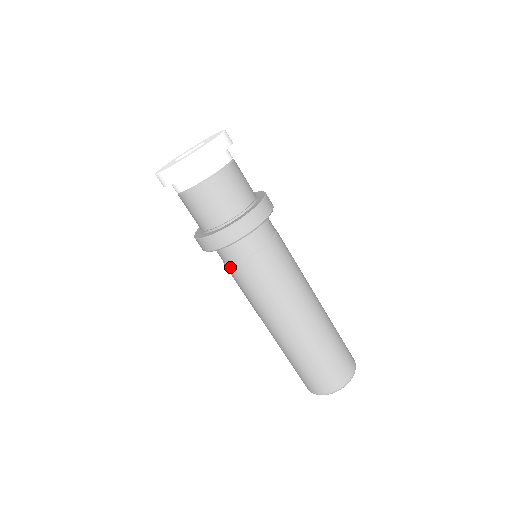
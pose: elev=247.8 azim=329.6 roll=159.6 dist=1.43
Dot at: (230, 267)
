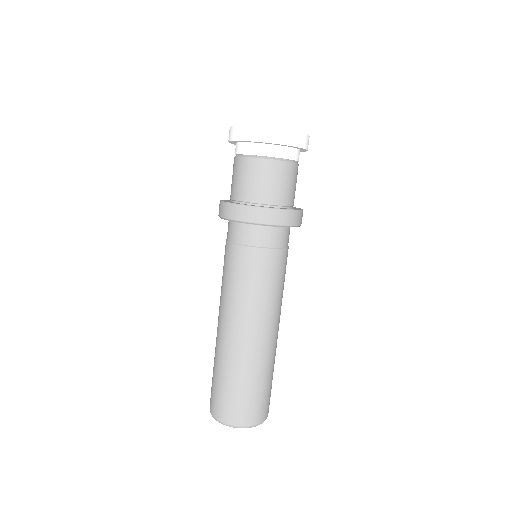
Dot at: (238, 248)
